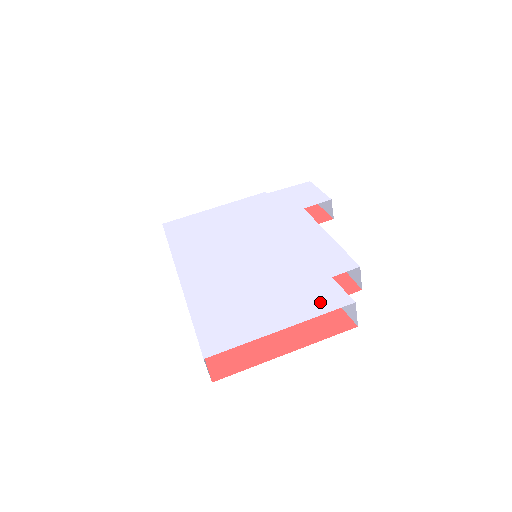
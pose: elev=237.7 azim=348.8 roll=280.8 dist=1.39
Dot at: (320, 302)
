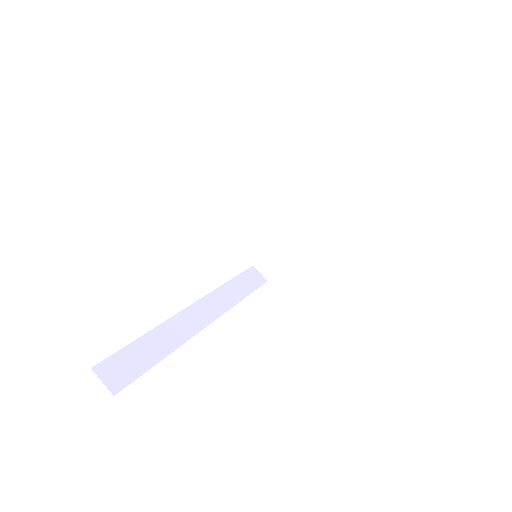
Dot at: occluded
